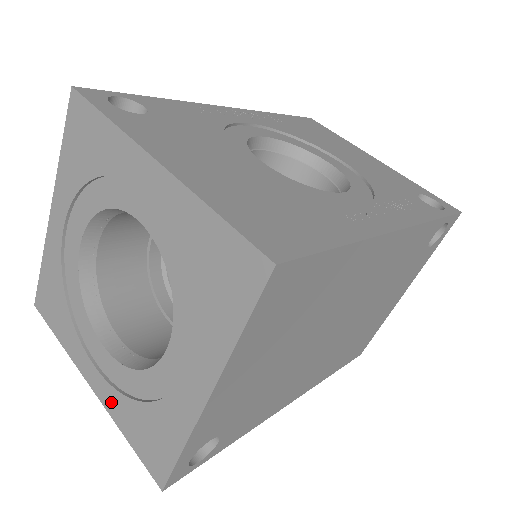
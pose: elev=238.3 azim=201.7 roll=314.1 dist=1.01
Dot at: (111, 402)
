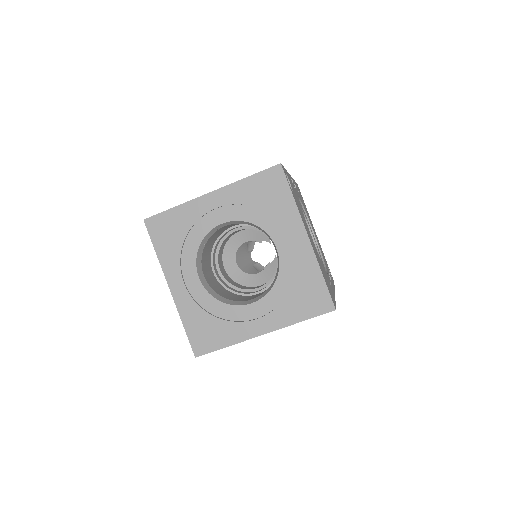
Dot at: (185, 305)
